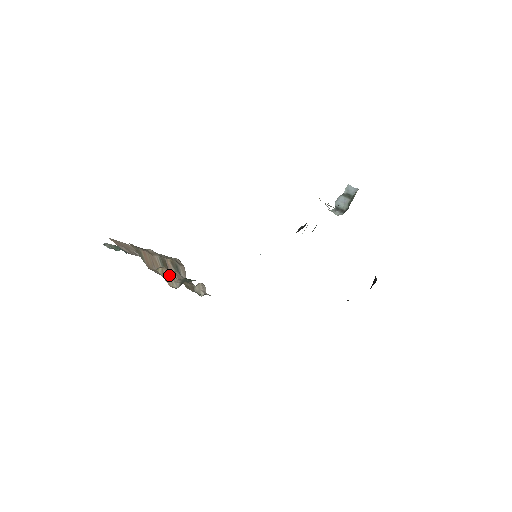
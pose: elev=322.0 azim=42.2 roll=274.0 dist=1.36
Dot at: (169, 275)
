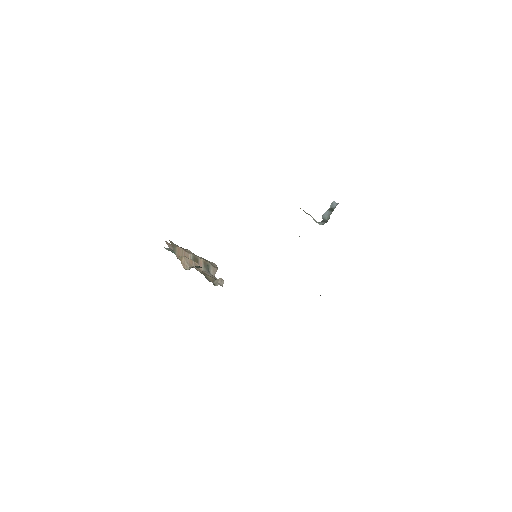
Dot at: (187, 262)
